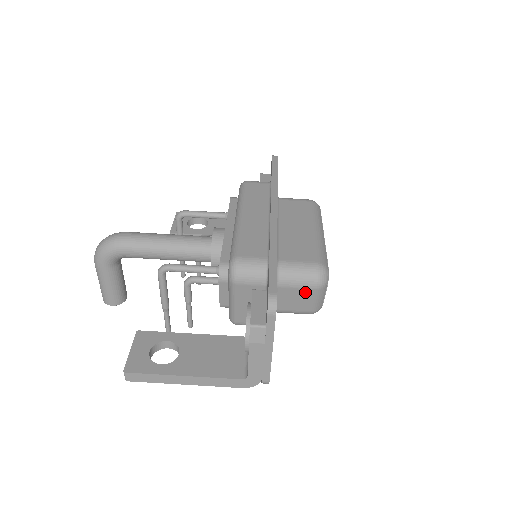
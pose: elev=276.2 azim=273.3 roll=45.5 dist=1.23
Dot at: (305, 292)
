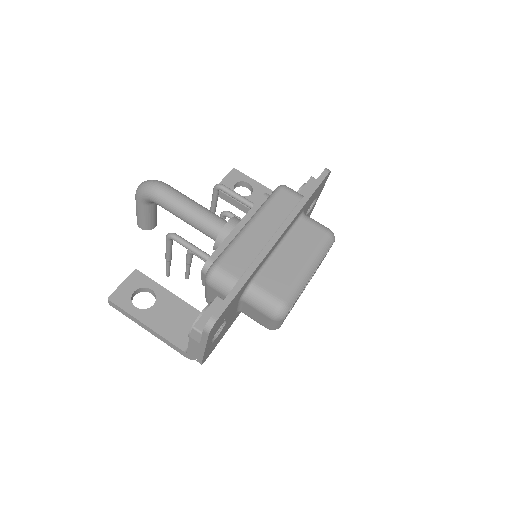
Dot at: (263, 316)
